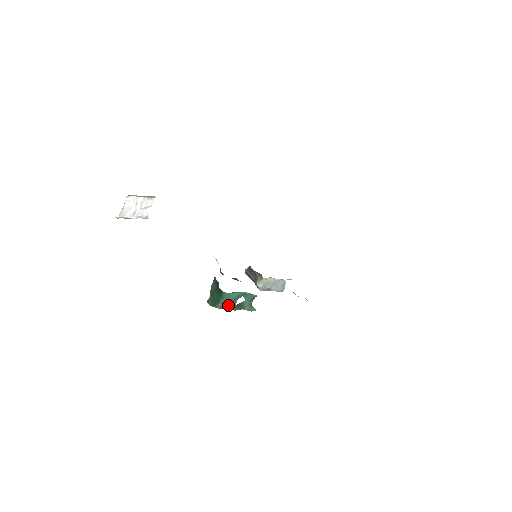
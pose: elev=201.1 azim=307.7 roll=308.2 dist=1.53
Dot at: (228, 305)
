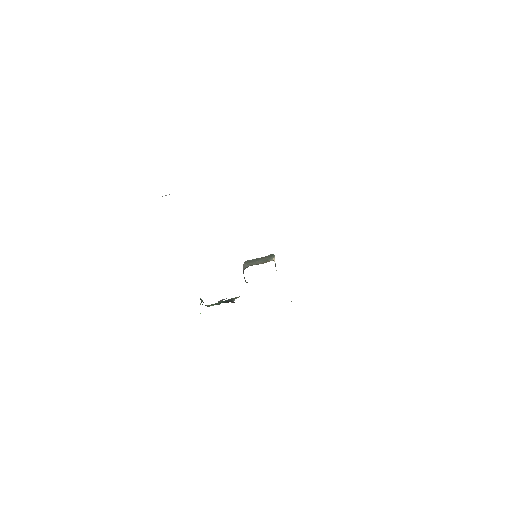
Dot at: (213, 305)
